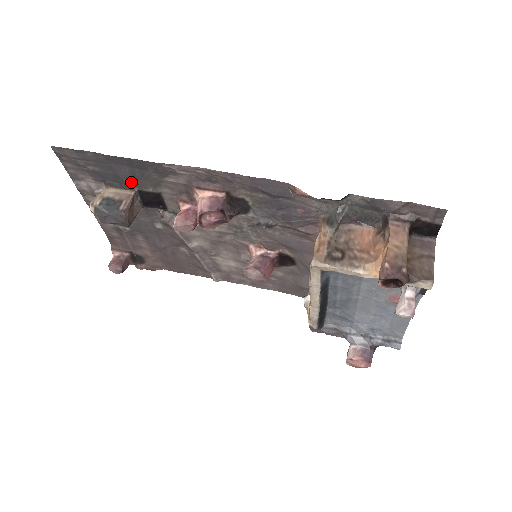
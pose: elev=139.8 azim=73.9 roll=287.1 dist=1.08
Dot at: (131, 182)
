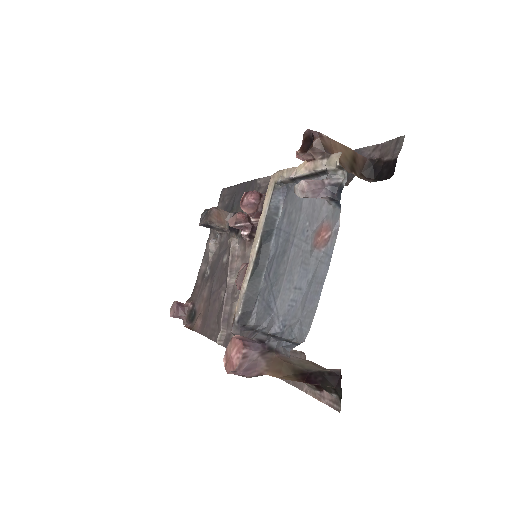
Dot at: (236, 206)
